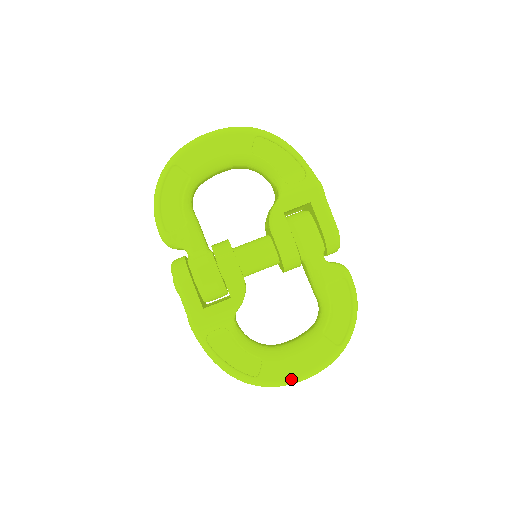
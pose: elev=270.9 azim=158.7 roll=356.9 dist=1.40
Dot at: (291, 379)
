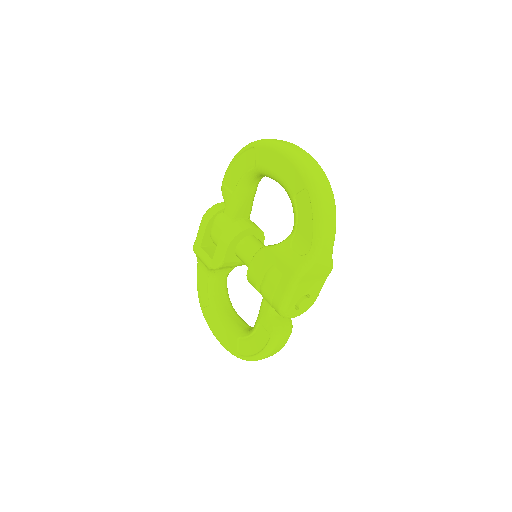
Dot at: (212, 330)
